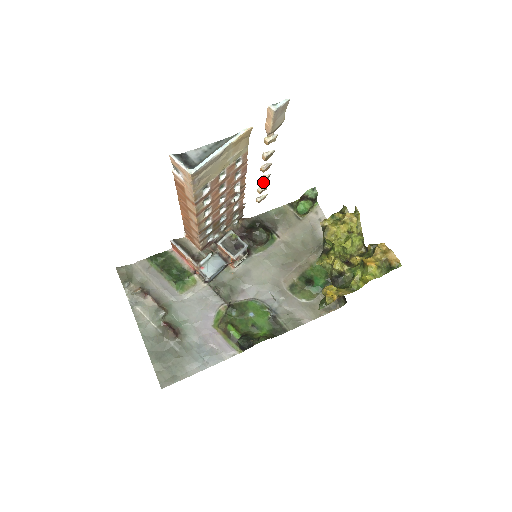
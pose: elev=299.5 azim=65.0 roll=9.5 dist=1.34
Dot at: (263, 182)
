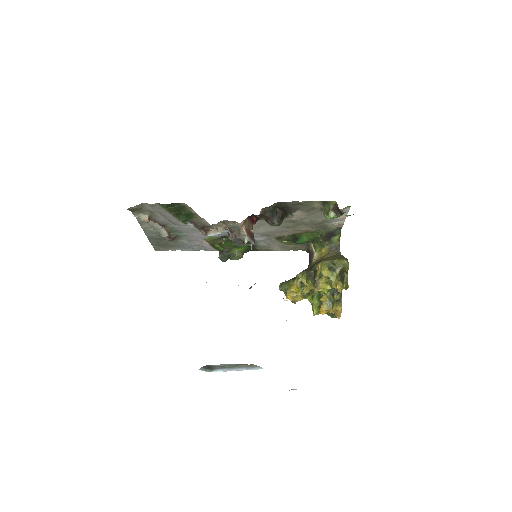
Dot at: occluded
